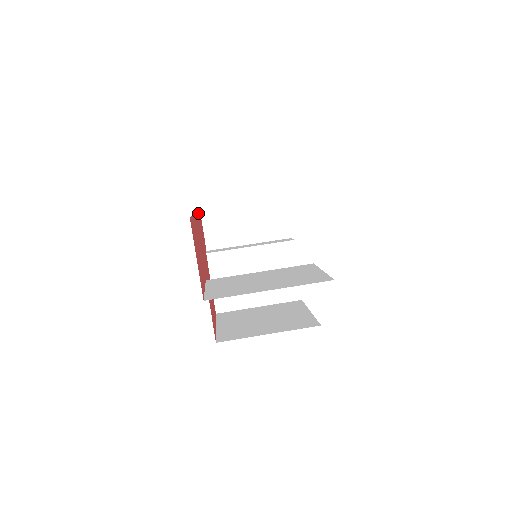
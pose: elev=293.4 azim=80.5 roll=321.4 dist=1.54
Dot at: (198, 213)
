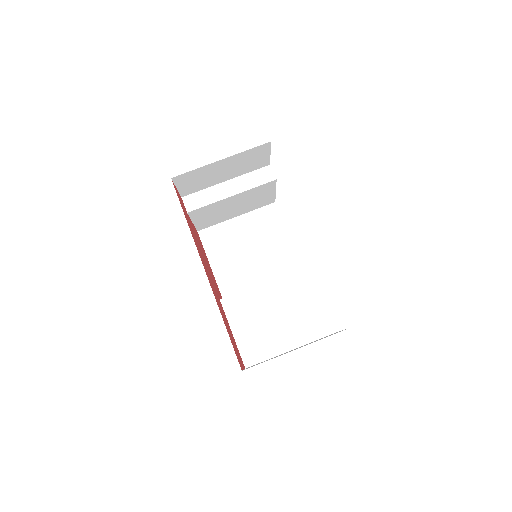
Dot at: (188, 225)
